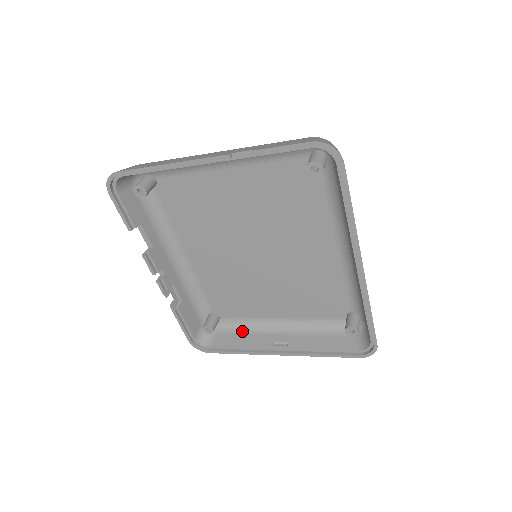
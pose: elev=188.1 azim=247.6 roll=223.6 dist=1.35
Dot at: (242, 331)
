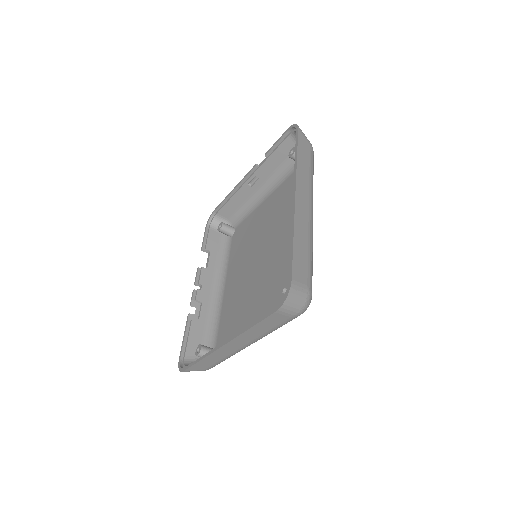
Dot at: occluded
